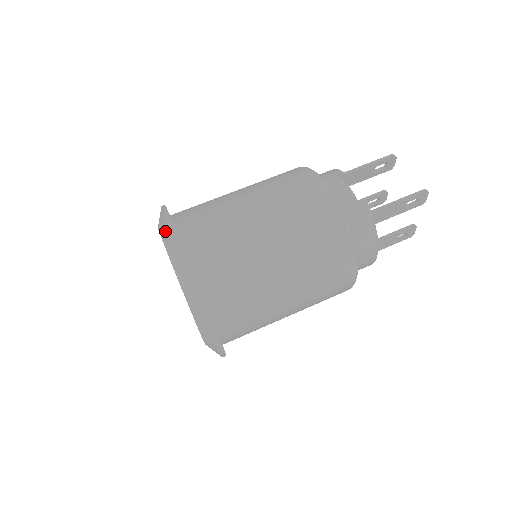
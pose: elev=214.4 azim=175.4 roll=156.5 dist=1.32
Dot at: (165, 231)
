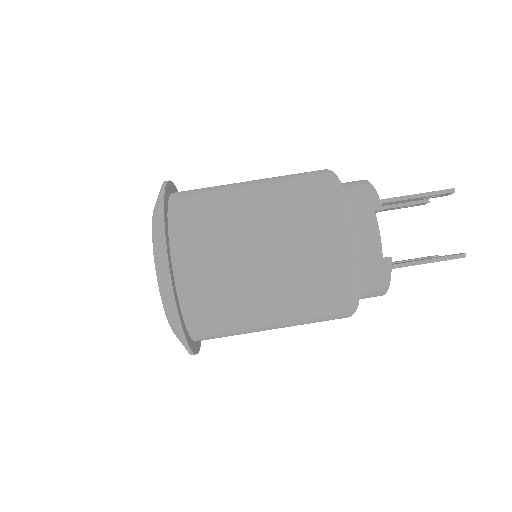
Dot at: (157, 250)
